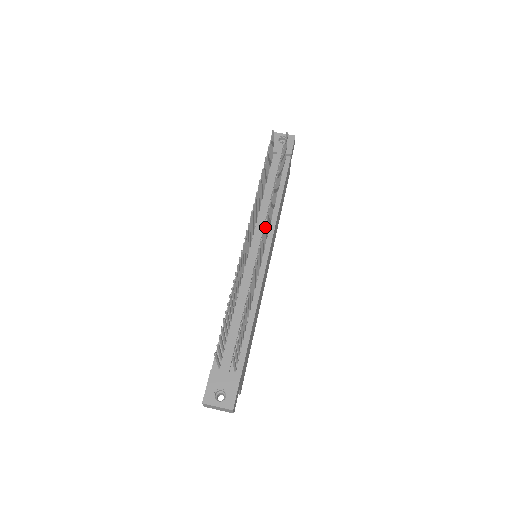
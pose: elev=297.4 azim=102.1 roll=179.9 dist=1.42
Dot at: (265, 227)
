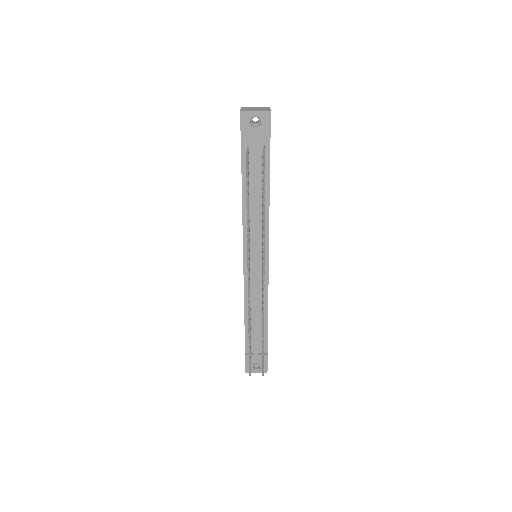
Dot at: (264, 280)
